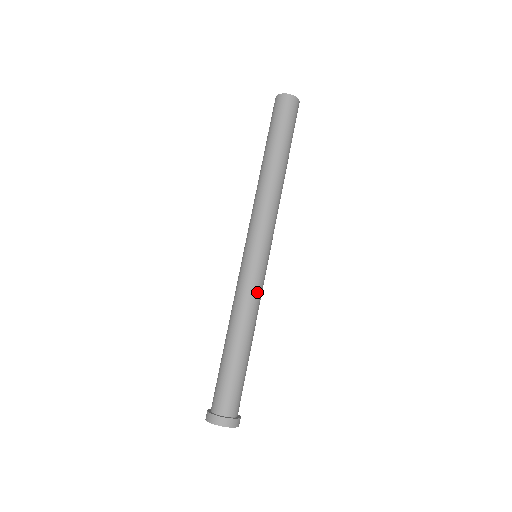
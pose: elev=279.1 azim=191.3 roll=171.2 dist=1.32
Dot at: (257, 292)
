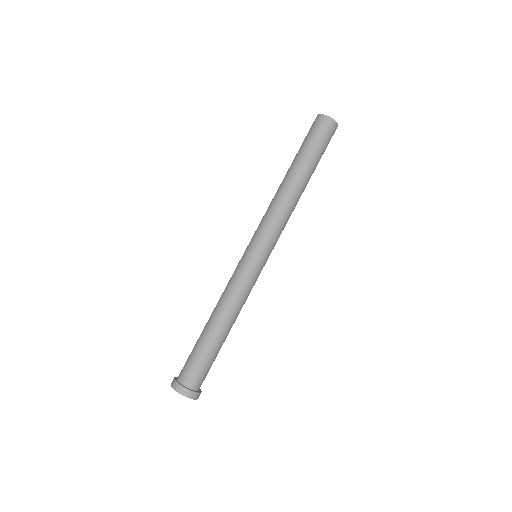
Dot at: occluded
